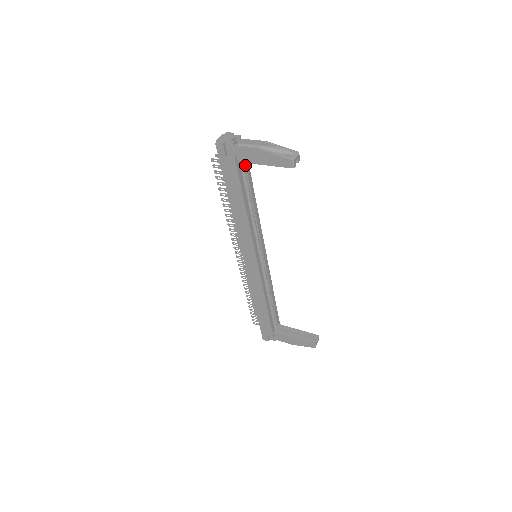
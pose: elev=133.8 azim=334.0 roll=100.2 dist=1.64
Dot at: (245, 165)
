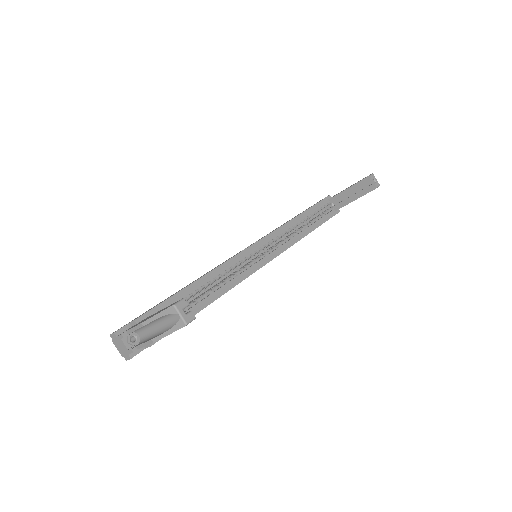
Dot at: occluded
